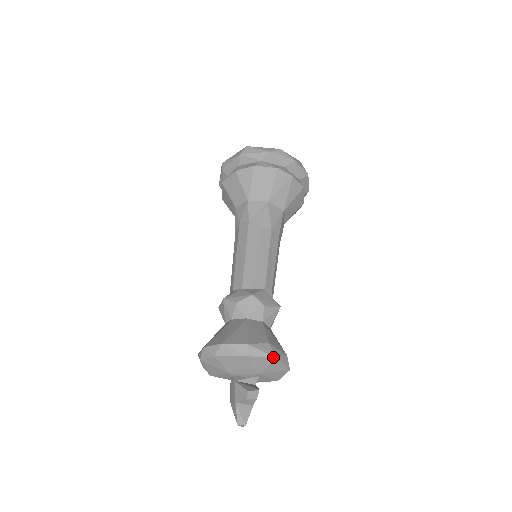
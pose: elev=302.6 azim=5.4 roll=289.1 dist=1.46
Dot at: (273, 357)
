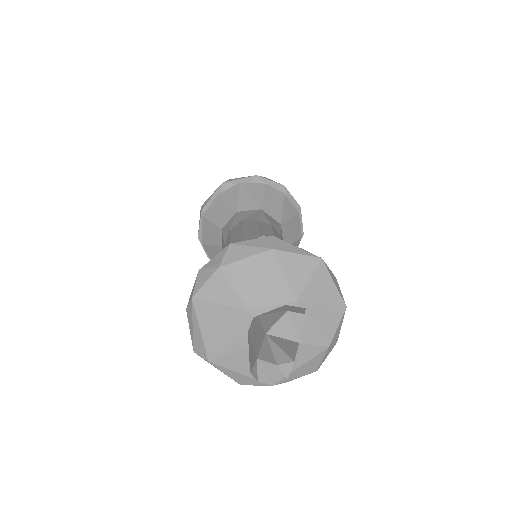
Dot at: (316, 257)
